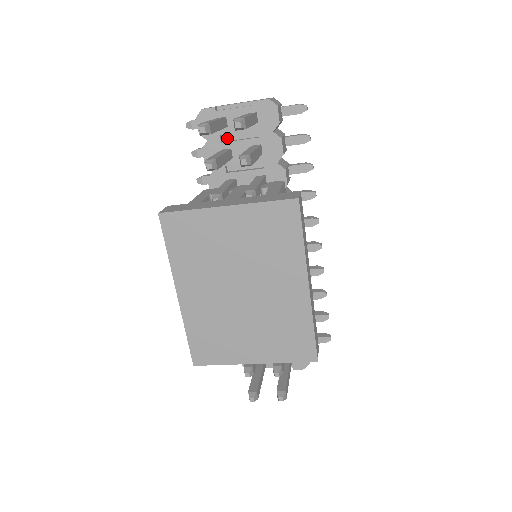
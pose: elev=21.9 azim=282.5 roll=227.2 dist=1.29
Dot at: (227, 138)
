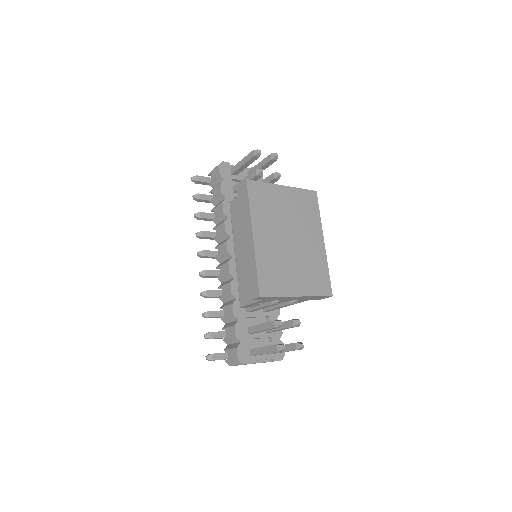
Dot at: occluded
